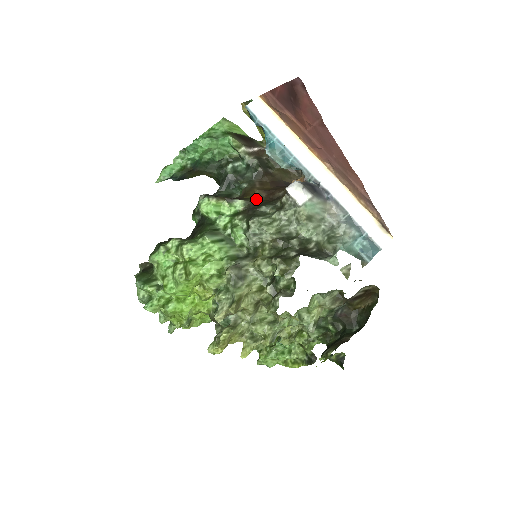
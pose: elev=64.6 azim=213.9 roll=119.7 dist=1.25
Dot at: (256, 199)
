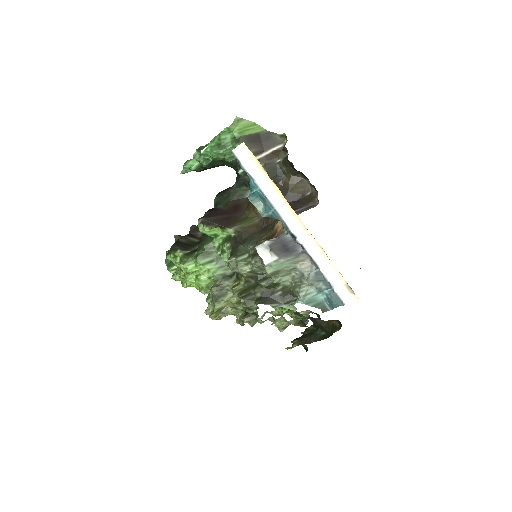
Dot at: (250, 222)
